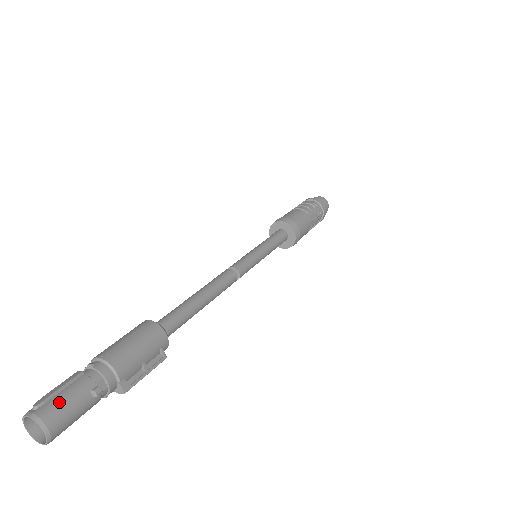
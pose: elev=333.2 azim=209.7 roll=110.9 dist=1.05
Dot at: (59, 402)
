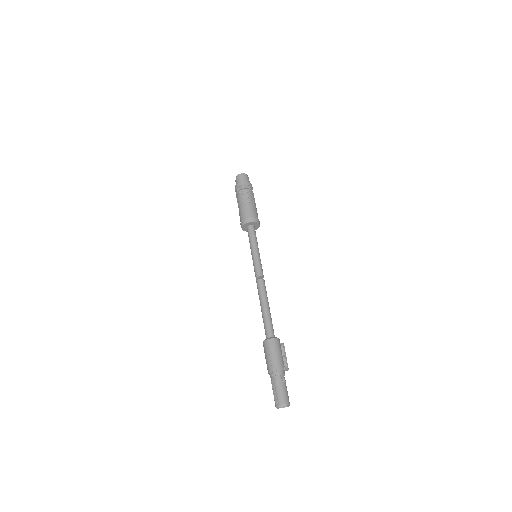
Dot at: (281, 395)
